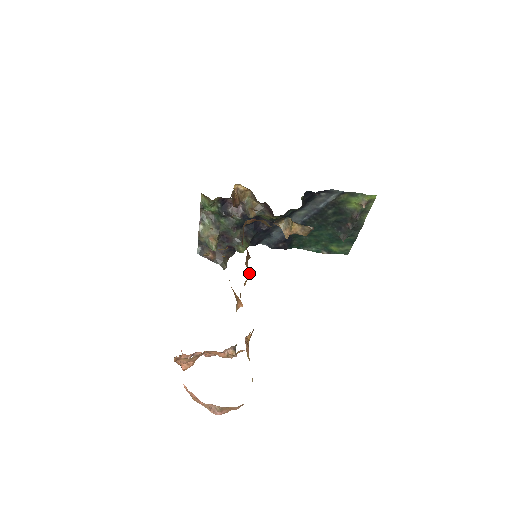
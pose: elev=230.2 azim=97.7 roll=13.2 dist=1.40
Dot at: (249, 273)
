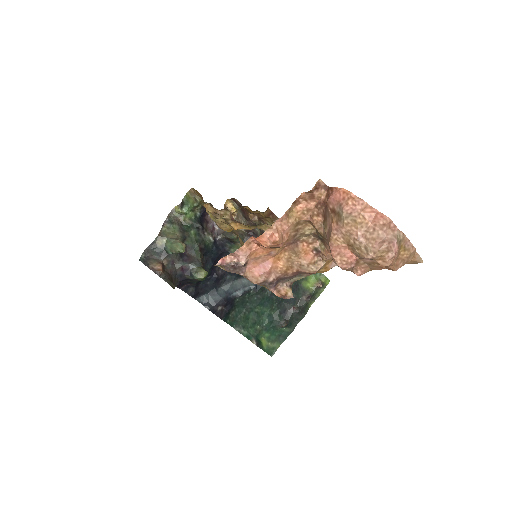
Dot at: occluded
